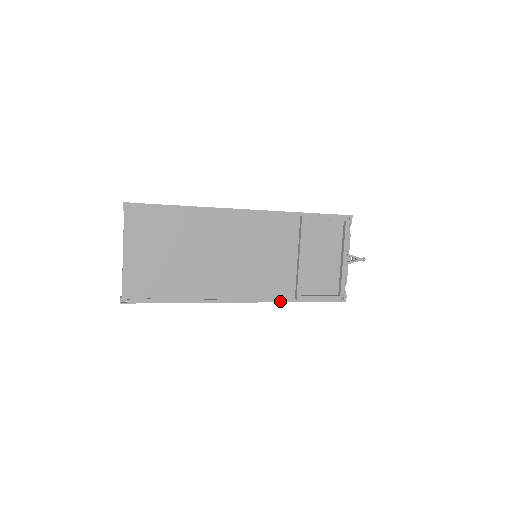
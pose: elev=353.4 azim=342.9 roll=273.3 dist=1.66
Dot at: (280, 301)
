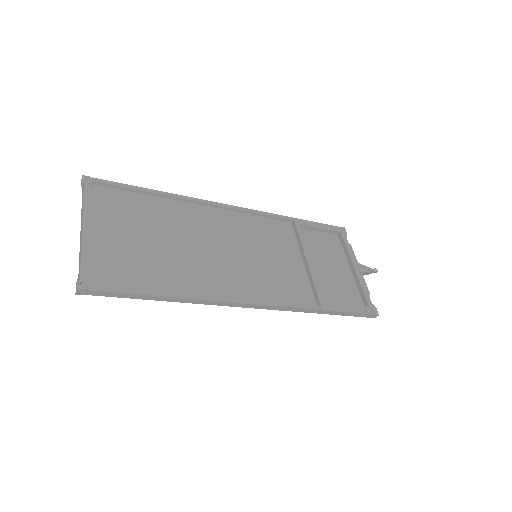
Dot at: (302, 307)
